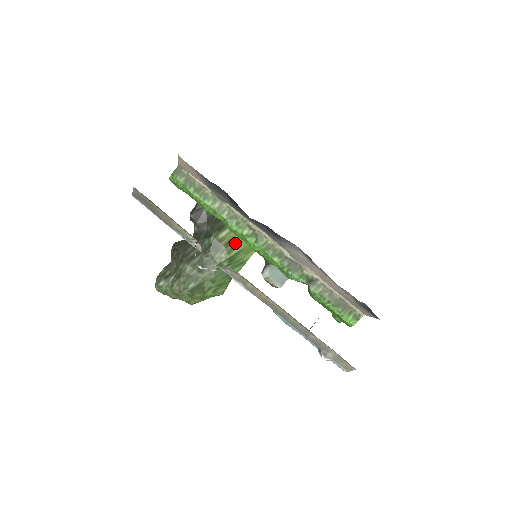
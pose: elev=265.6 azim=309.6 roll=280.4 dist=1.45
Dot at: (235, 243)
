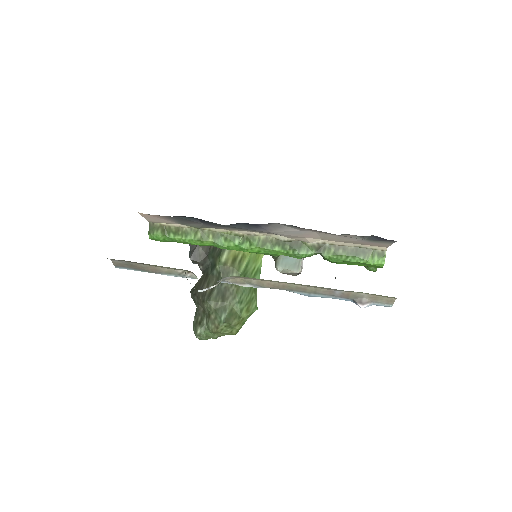
Dot at: (239, 258)
